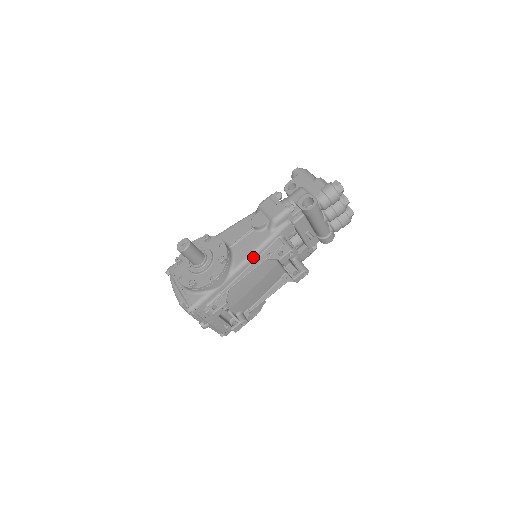
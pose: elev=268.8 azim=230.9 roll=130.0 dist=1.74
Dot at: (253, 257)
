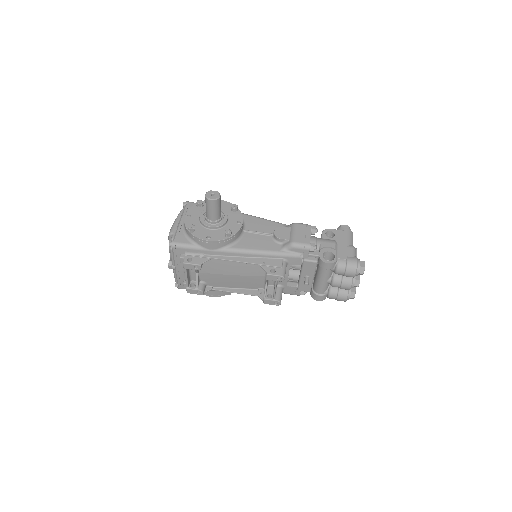
Dot at: (252, 254)
